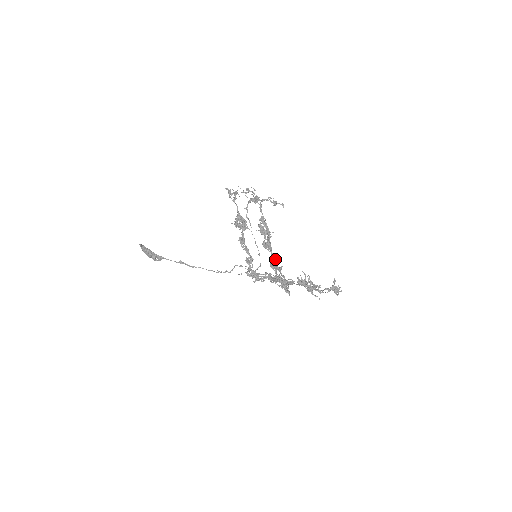
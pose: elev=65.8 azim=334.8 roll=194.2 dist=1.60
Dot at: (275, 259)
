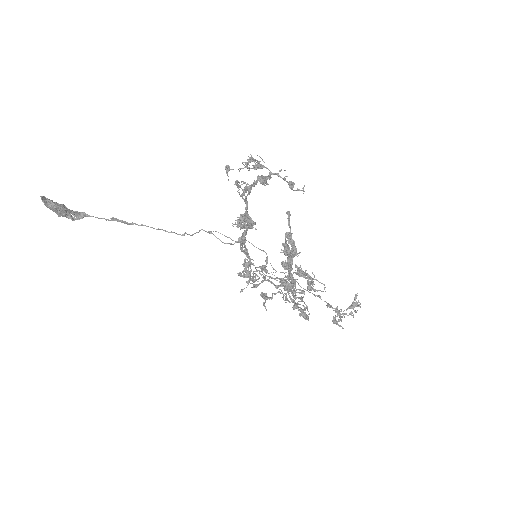
Dot at: (292, 276)
